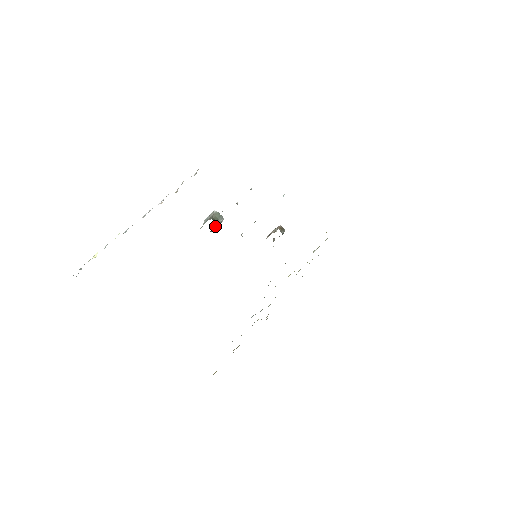
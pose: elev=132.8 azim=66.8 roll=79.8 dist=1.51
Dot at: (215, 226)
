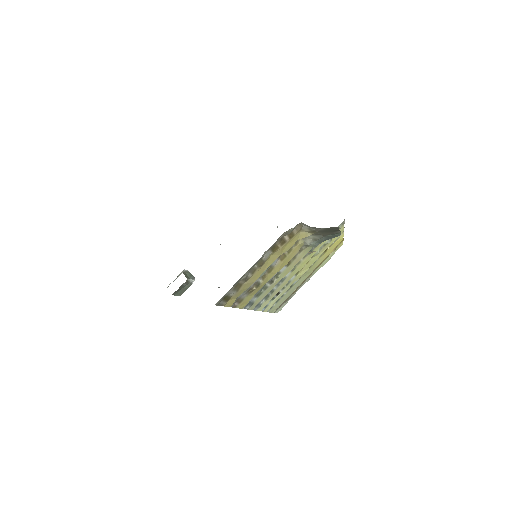
Dot at: (185, 283)
